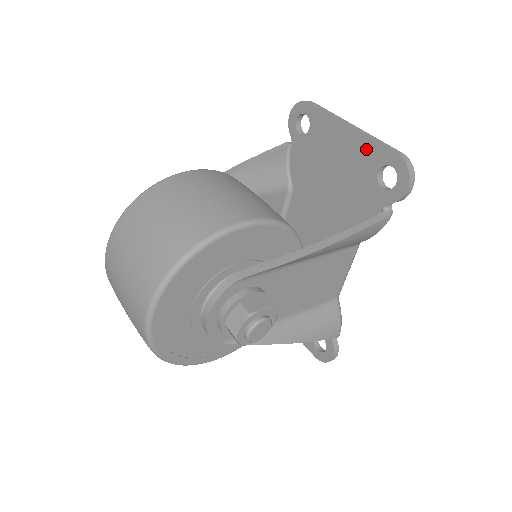
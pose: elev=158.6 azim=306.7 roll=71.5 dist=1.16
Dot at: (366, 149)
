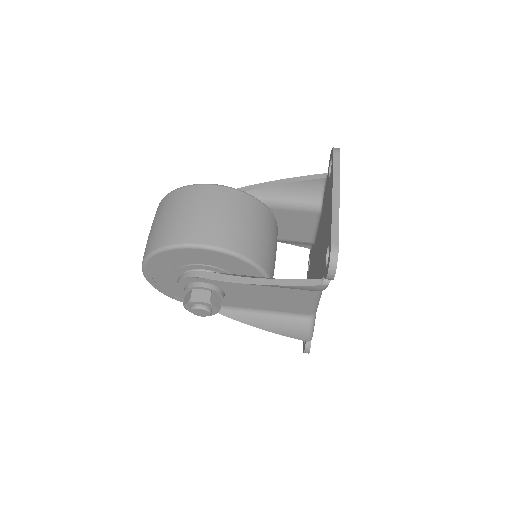
Dot at: (330, 223)
